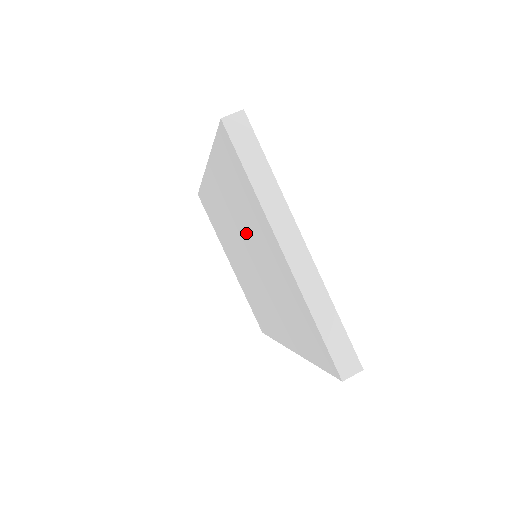
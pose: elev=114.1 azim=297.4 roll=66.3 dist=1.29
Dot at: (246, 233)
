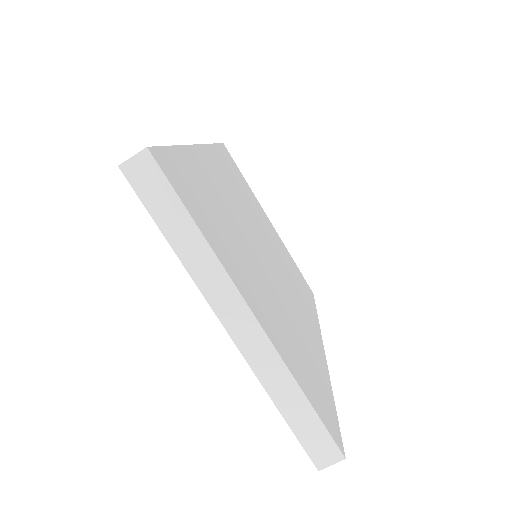
Dot at: occluded
